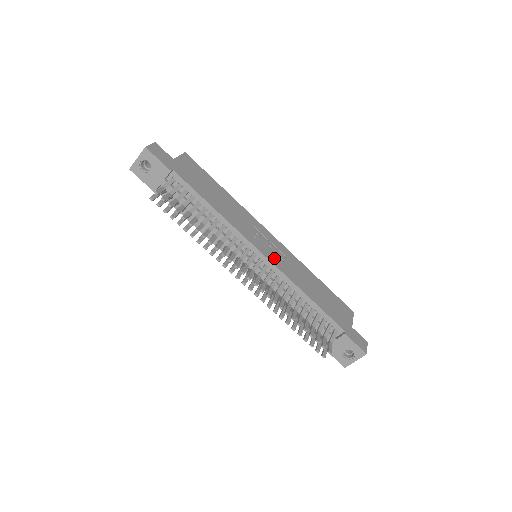
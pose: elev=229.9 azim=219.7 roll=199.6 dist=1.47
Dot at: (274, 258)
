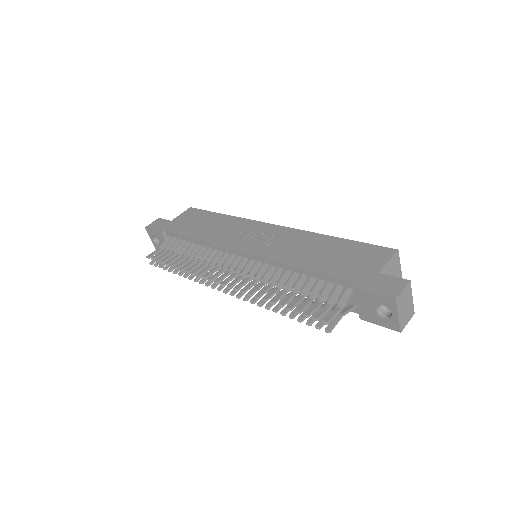
Dot at: (259, 248)
